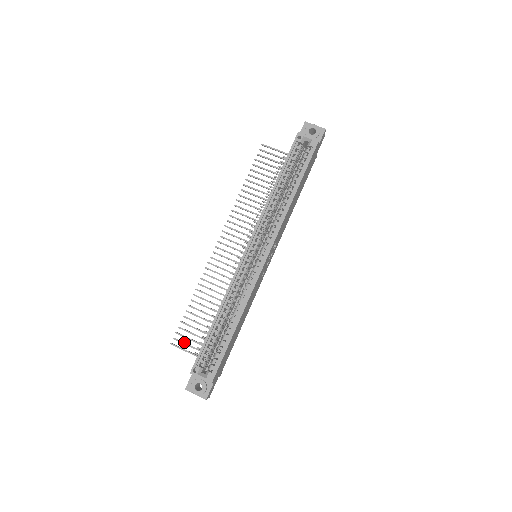
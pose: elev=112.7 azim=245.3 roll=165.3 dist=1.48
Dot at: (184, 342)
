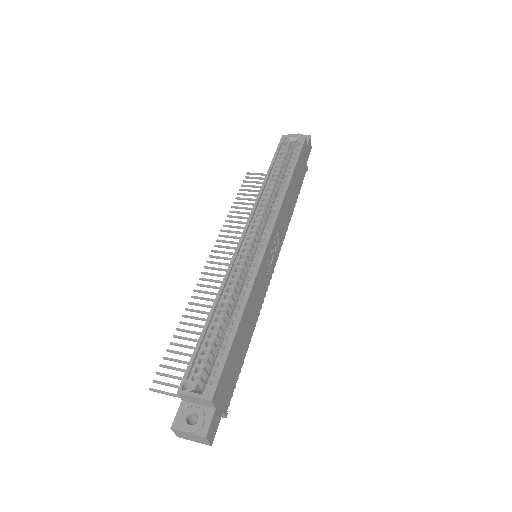
Dot at: (169, 383)
